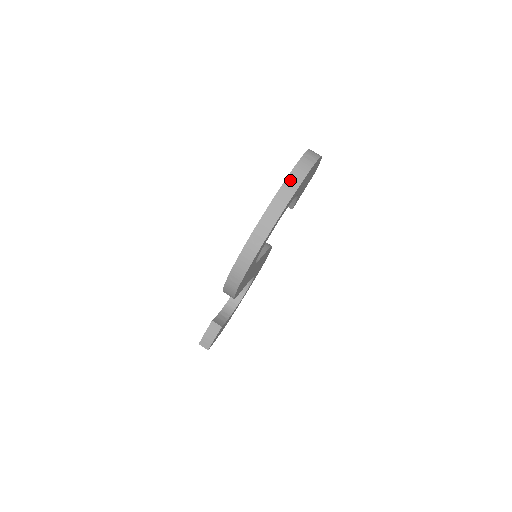
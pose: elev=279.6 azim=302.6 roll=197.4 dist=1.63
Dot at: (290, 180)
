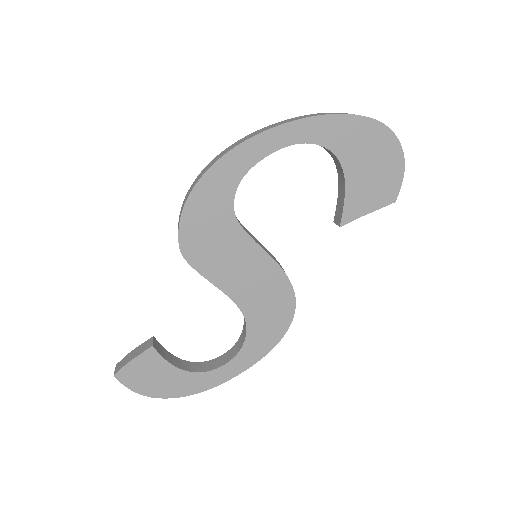
Dot at: (330, 113)
